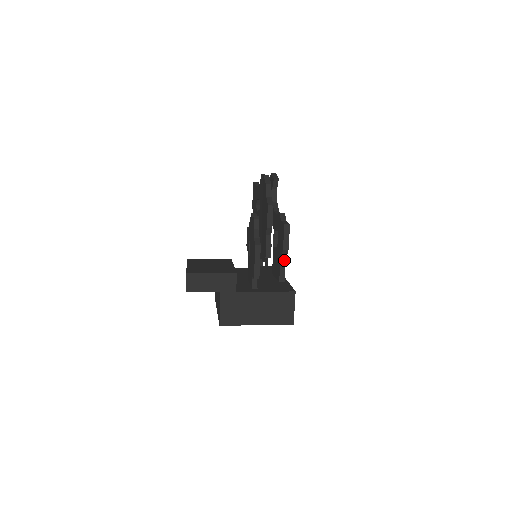
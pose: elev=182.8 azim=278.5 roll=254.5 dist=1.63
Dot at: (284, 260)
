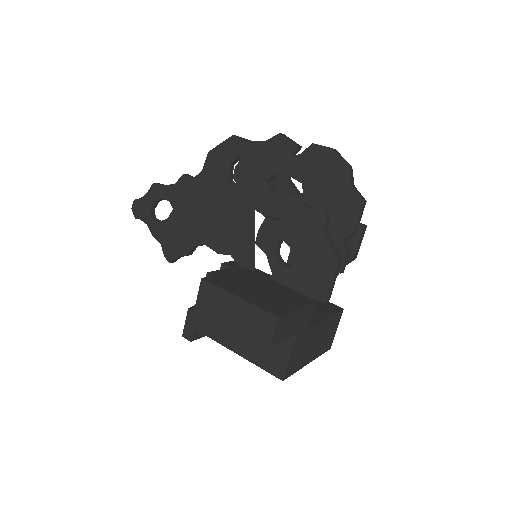
Dot at: occluded
